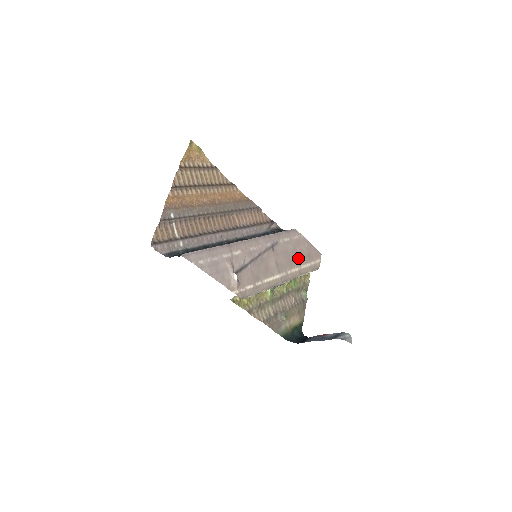
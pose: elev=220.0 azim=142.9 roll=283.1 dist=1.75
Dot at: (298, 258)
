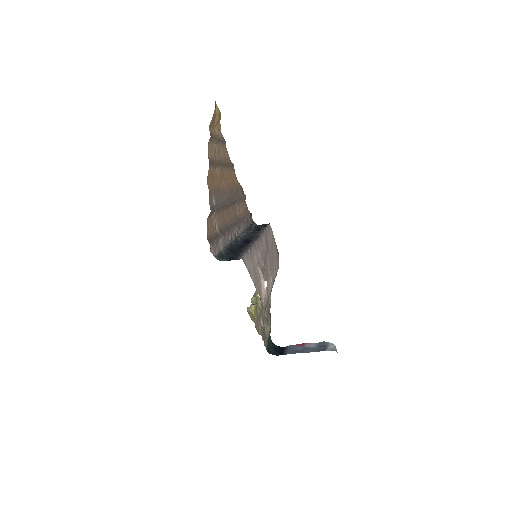
Dot at: (274, 258)
